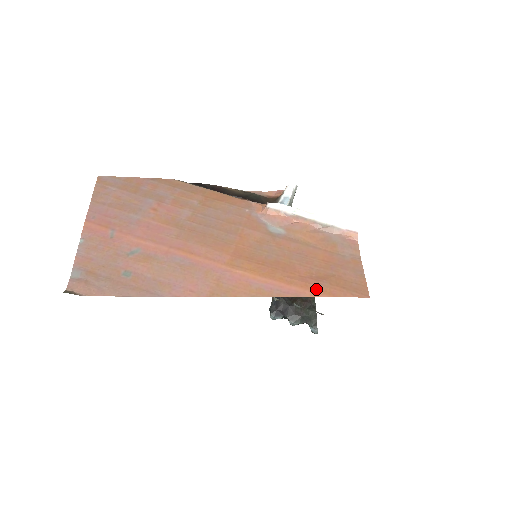
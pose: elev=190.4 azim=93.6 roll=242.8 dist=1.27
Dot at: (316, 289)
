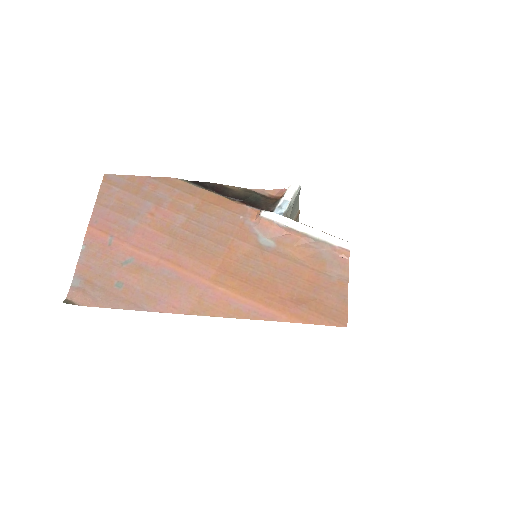
Dot at: (293, 314)
